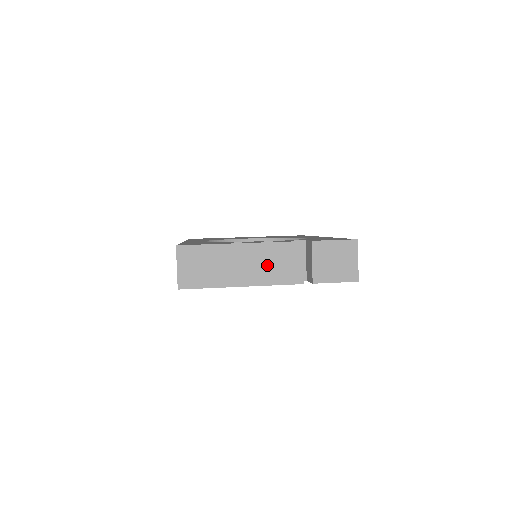
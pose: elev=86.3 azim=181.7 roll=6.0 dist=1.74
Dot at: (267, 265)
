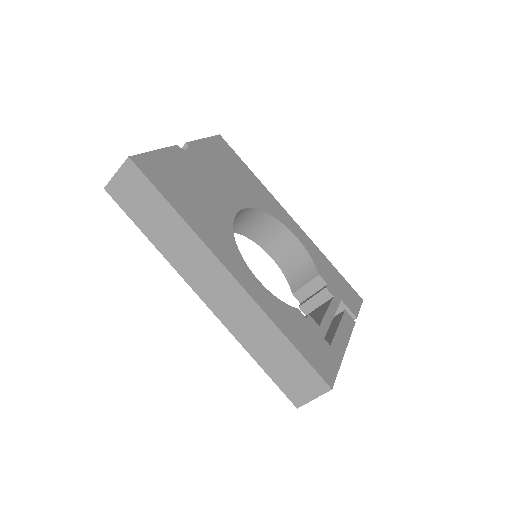
Dot at: occluded
